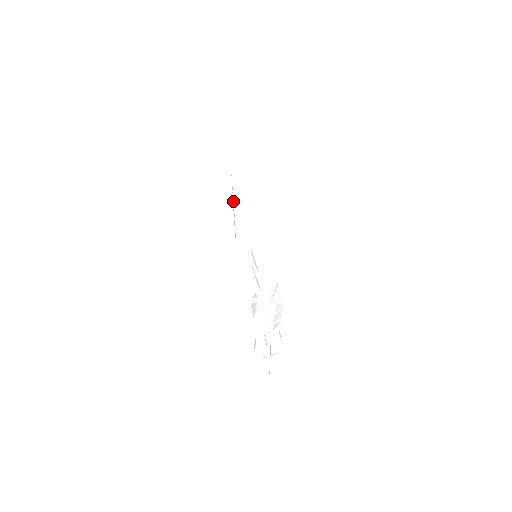
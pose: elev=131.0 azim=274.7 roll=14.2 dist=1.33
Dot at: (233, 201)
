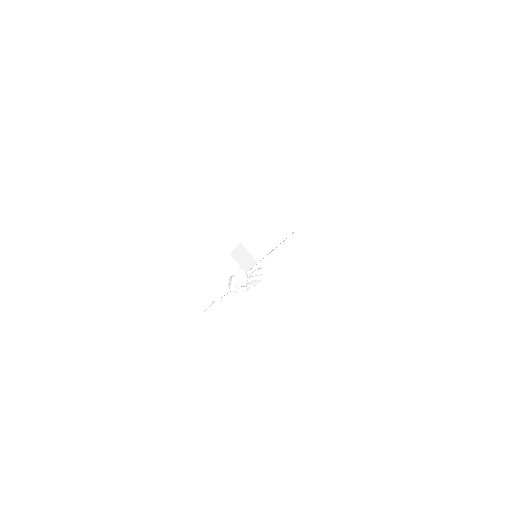
Dot at: (252, 233)
